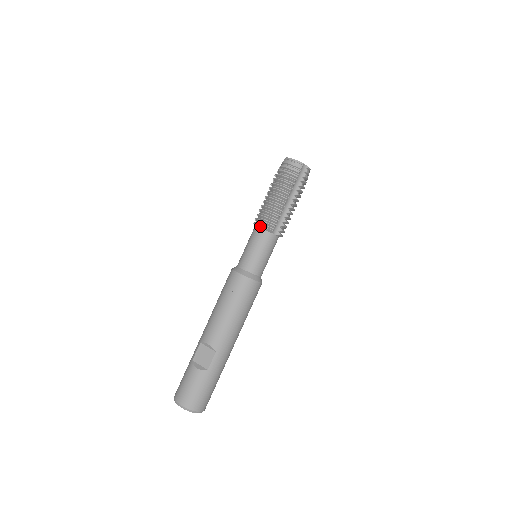
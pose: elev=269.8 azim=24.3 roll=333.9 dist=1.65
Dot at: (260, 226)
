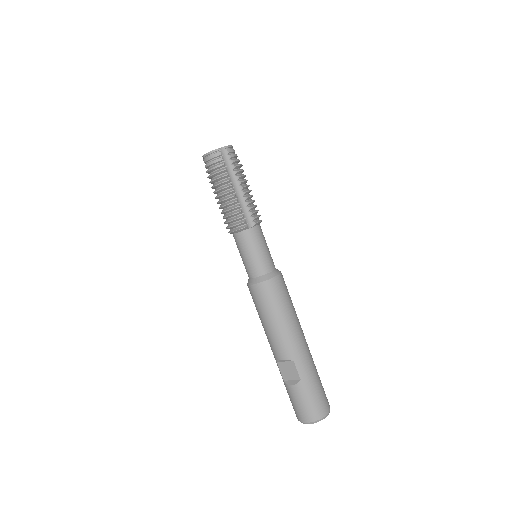
Dot at: (234, 232)
